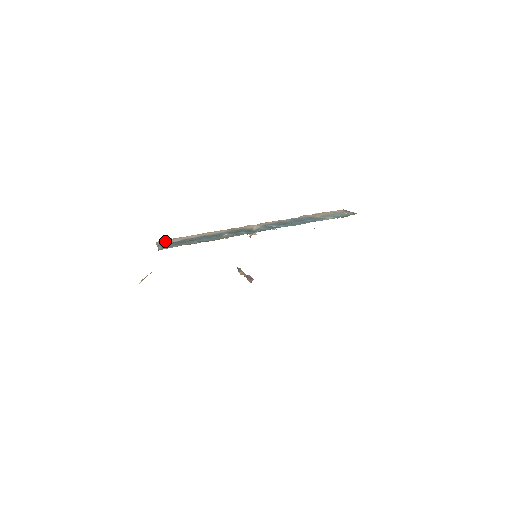
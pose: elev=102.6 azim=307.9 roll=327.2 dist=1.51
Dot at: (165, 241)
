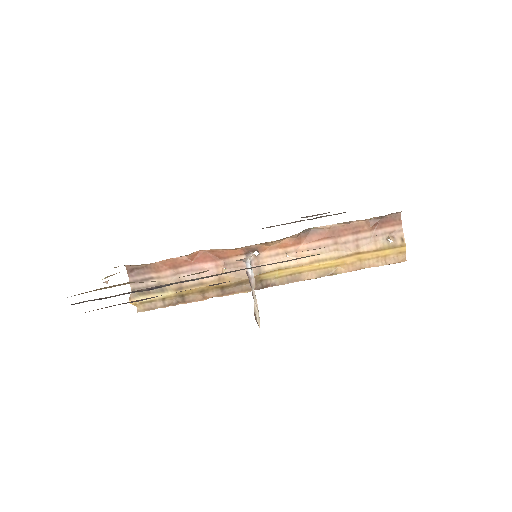
Dot at: occluded
